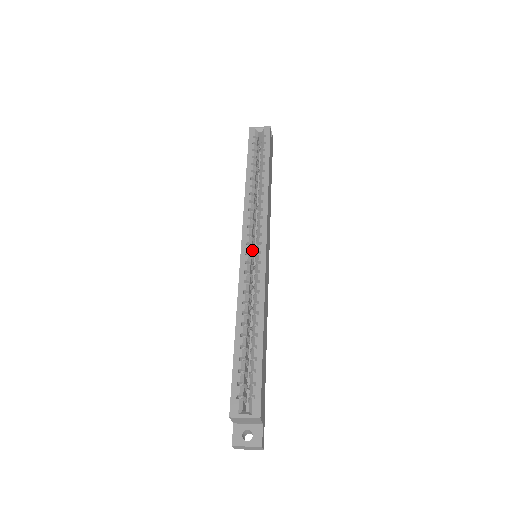
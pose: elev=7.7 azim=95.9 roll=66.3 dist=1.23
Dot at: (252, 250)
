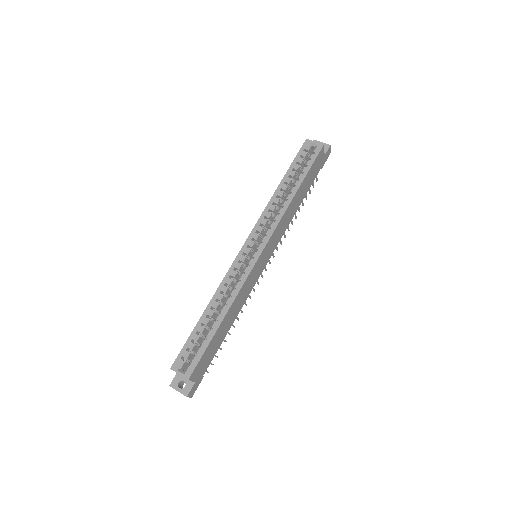
Dot at: (253, 251)
